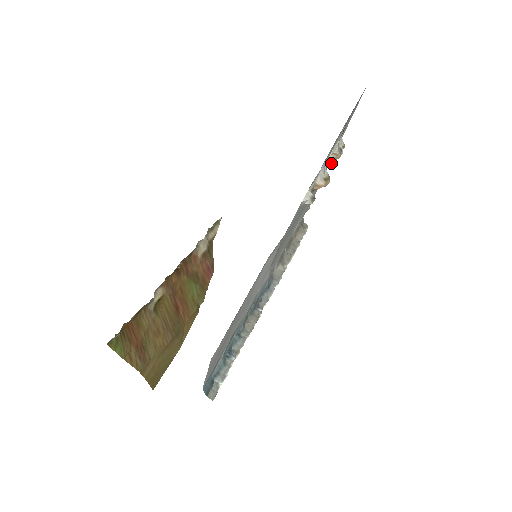
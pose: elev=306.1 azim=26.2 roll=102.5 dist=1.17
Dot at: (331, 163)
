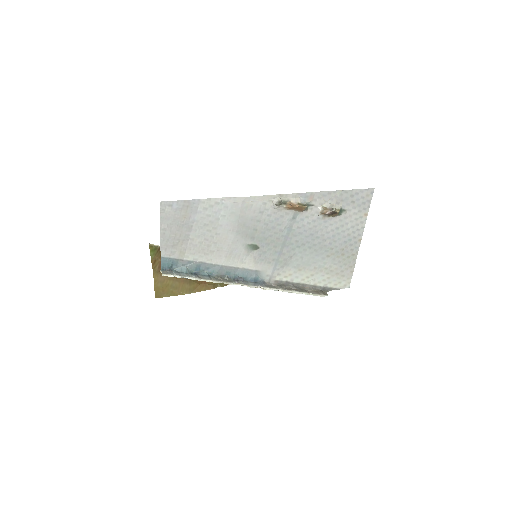
Dot at: (322, 213)
